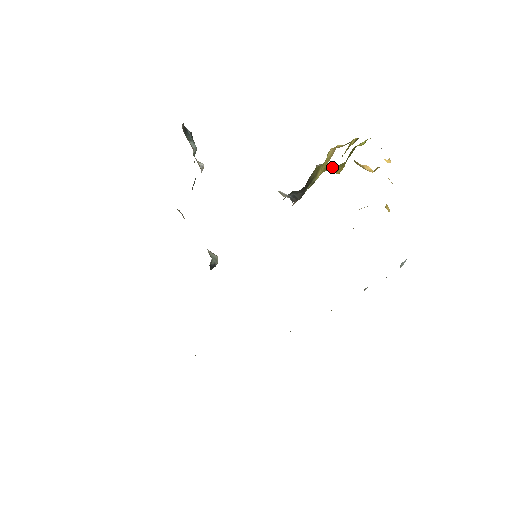
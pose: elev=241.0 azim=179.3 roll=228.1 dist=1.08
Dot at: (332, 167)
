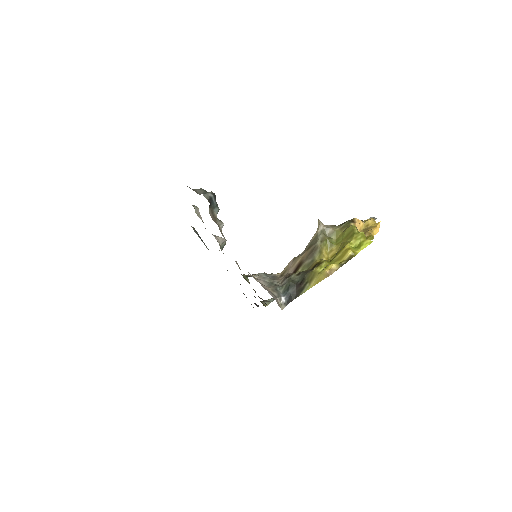
Dot at: (329, 241)
